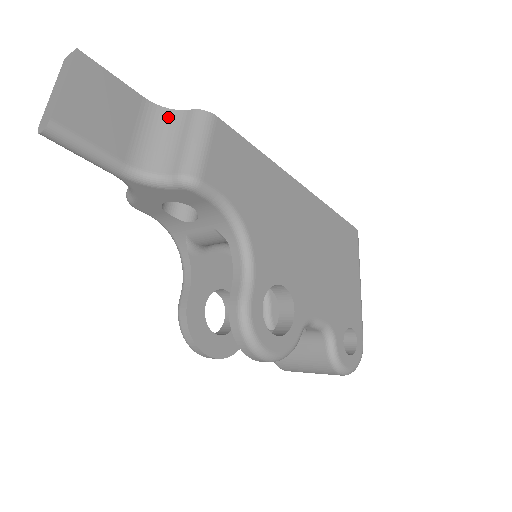
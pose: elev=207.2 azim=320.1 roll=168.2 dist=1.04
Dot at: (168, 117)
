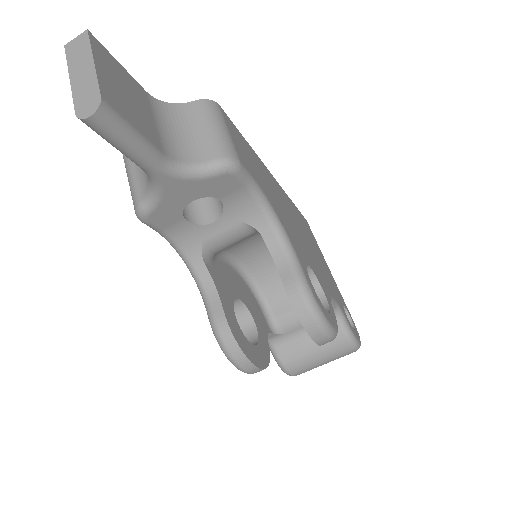
Dot at: (174, 111)
